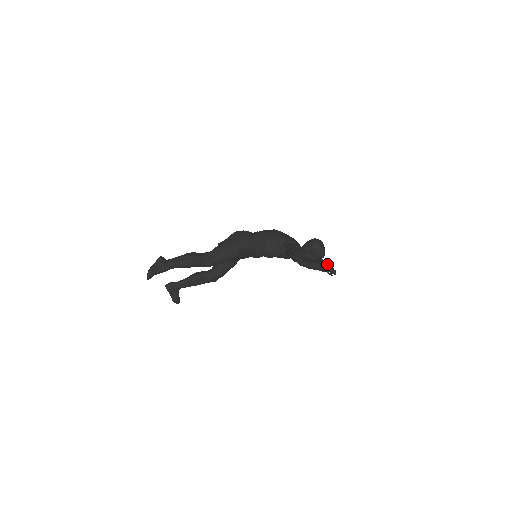
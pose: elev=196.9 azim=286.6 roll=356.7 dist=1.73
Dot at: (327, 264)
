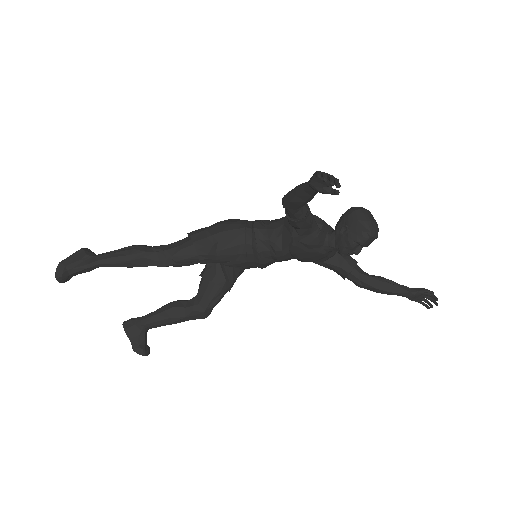
Dot at: (321, 172)
